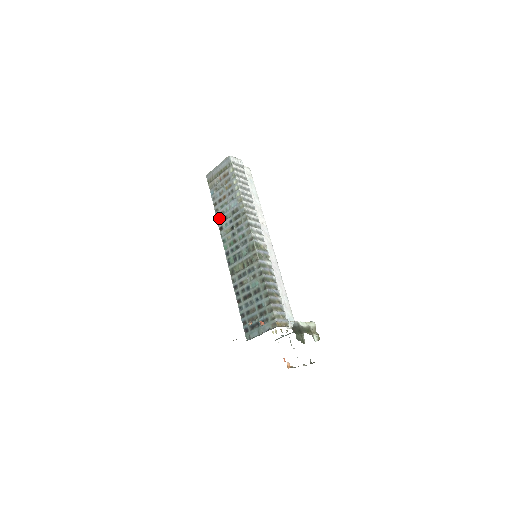
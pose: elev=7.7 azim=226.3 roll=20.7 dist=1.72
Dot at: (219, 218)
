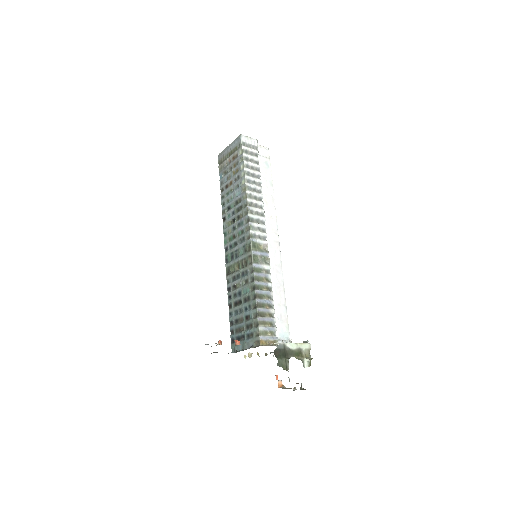
Dot at: (223, 207)
